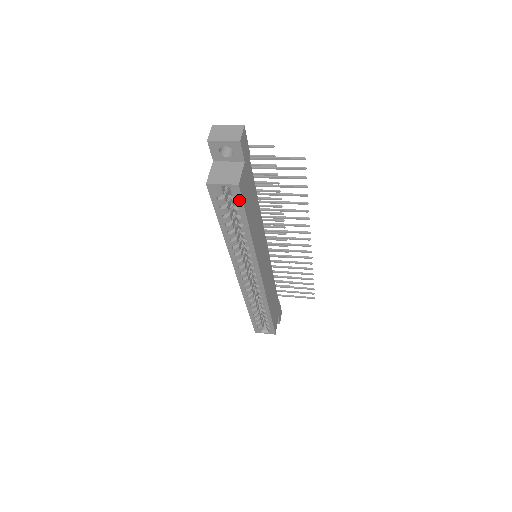
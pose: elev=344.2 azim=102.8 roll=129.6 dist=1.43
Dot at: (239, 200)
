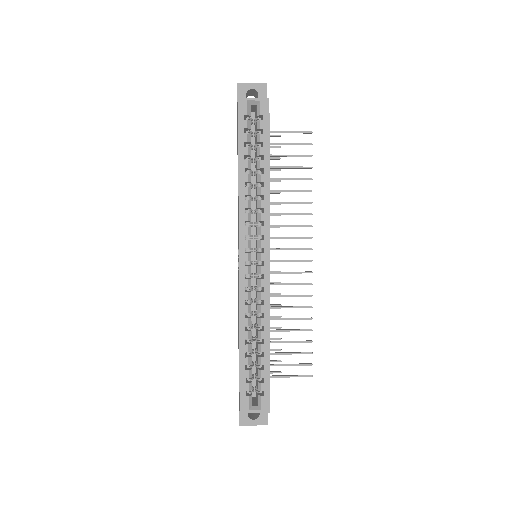
Dot at: (266, 119)
